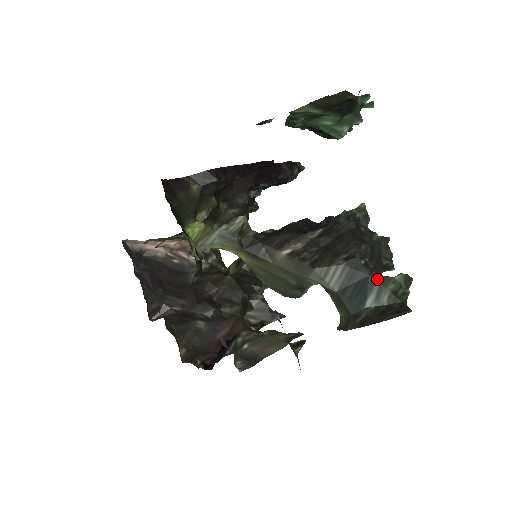
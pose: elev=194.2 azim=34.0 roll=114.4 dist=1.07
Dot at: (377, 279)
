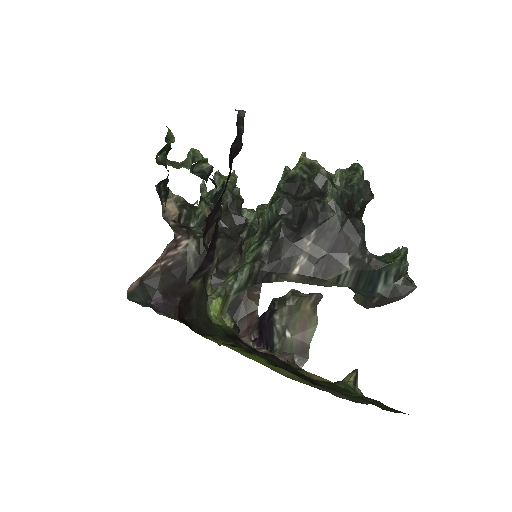
Dot at: (382, 270)
